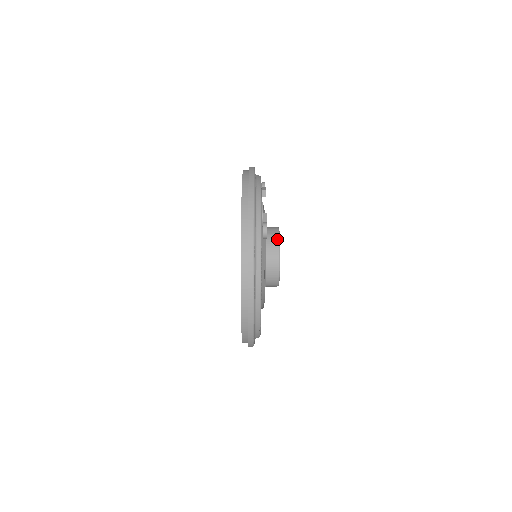
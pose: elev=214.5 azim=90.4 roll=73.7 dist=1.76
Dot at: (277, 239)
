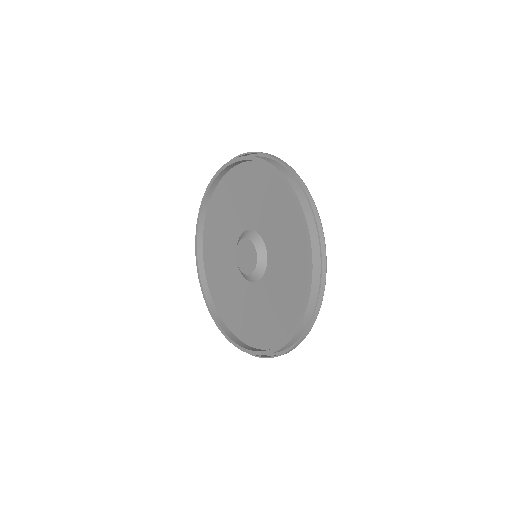
Dot at: occluded
